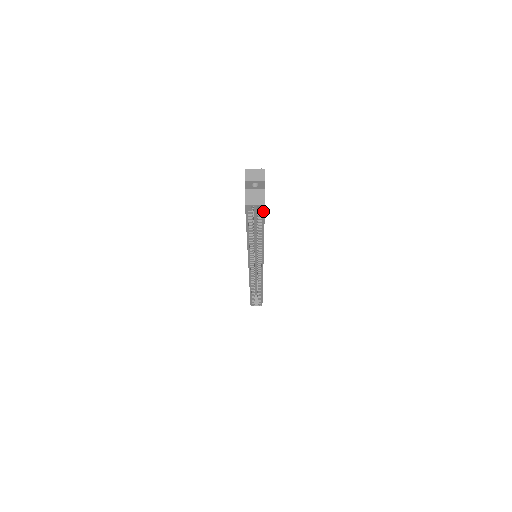
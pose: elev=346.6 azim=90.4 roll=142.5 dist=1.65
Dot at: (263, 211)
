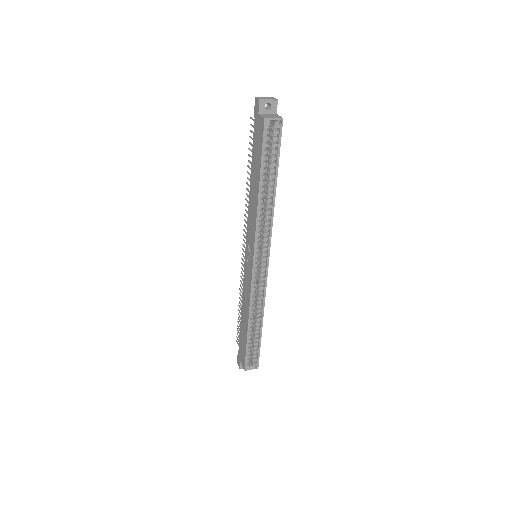
Dot at: (280, 132)
